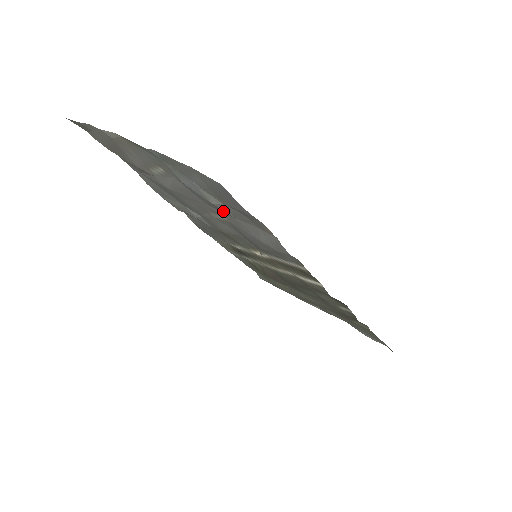
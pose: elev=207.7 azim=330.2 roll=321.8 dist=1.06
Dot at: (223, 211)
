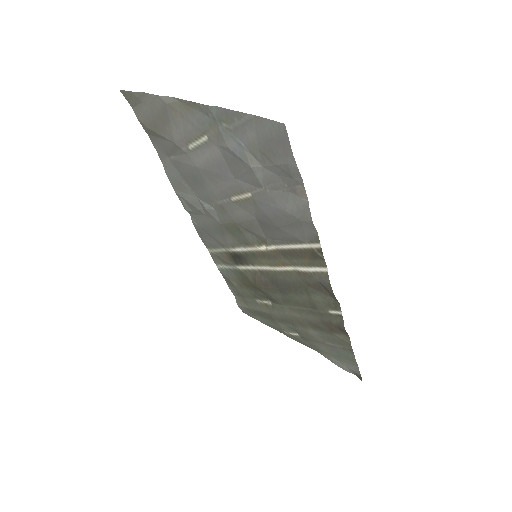
Dot at: (256, 180)
